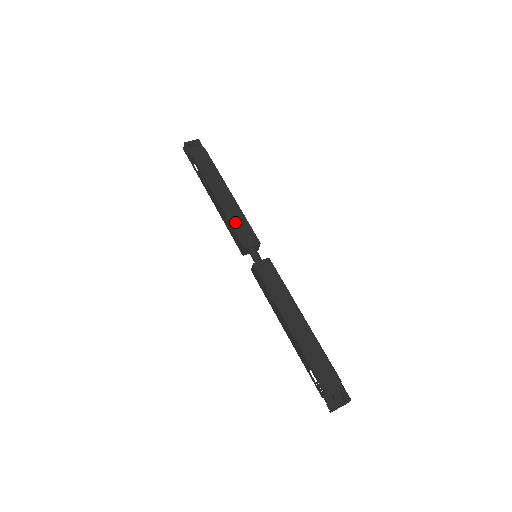
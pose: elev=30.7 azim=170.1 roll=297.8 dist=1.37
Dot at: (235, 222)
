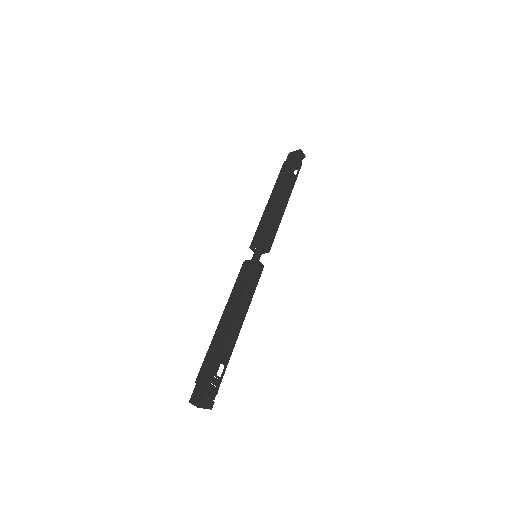
Dot at: (262, 223)
